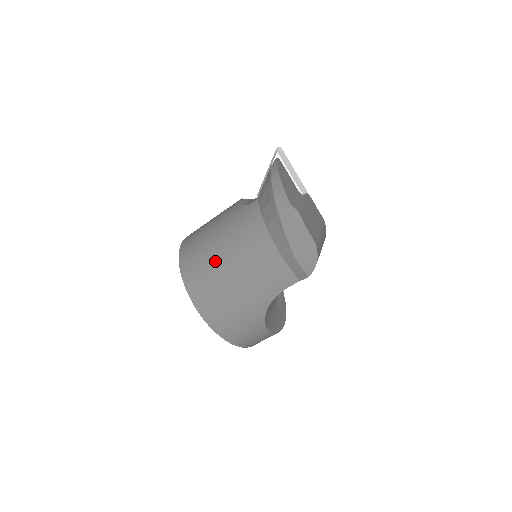
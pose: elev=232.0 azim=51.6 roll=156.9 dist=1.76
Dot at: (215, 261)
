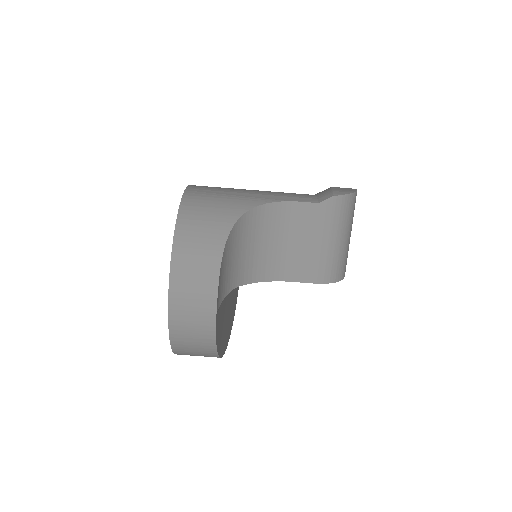
Dot at: occluded
